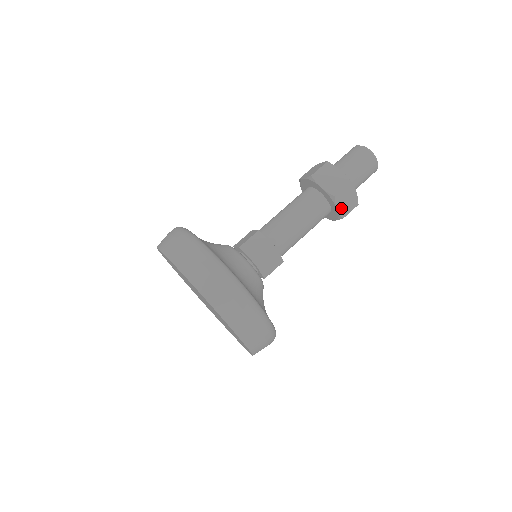
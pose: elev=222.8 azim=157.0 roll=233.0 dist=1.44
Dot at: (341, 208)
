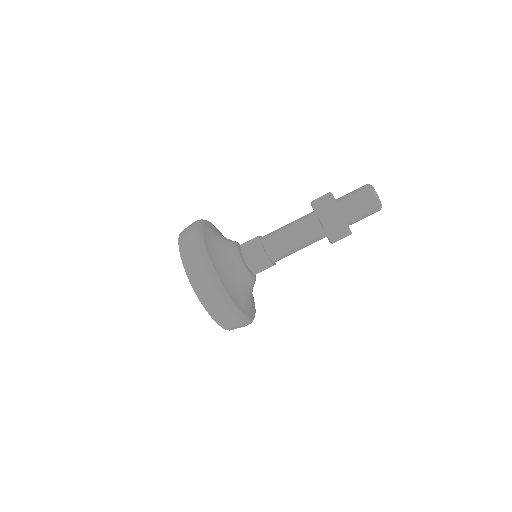
Dot at: (330, 234)
